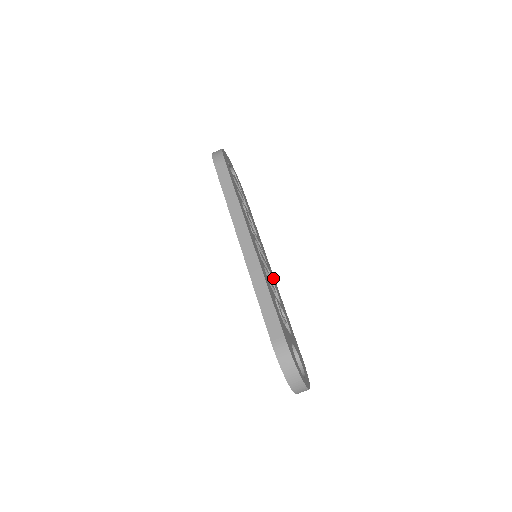
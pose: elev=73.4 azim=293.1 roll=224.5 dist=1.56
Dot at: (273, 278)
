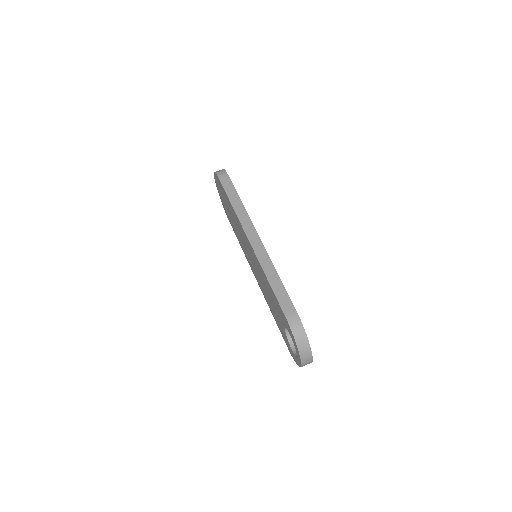
Dot at: occluded
